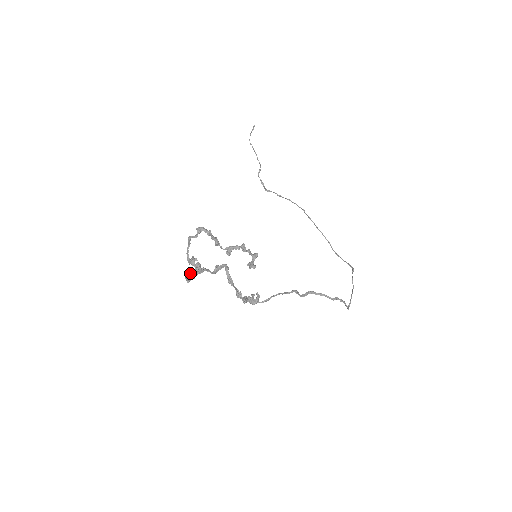
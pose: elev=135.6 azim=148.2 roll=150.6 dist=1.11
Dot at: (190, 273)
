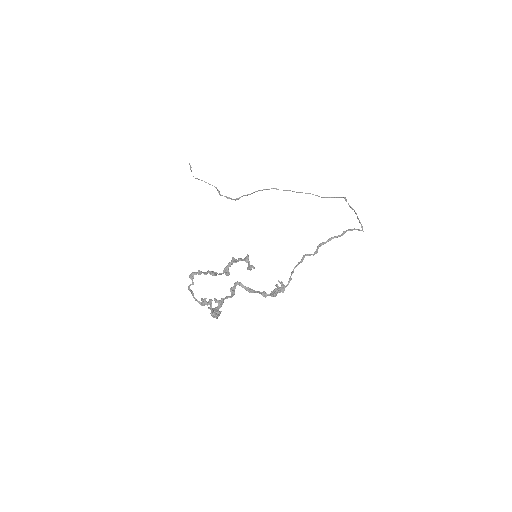
Dot at: (211, 311)
